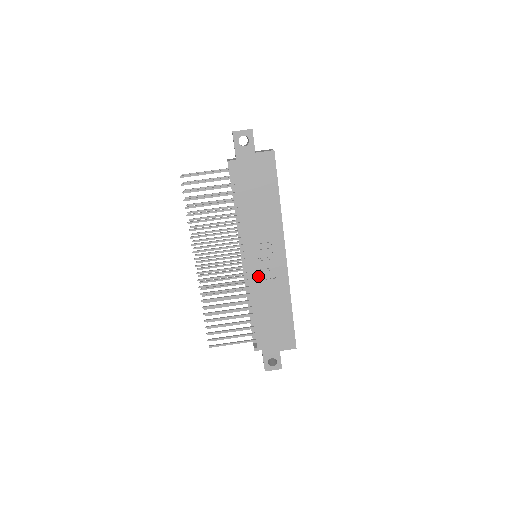
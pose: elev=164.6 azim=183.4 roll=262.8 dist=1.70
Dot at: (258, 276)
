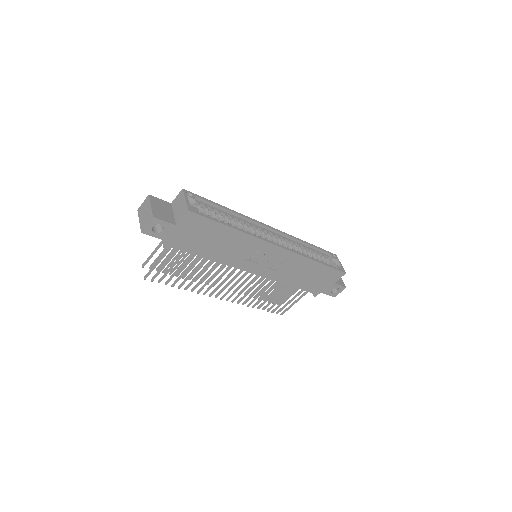
Dot at: (272, 271)
